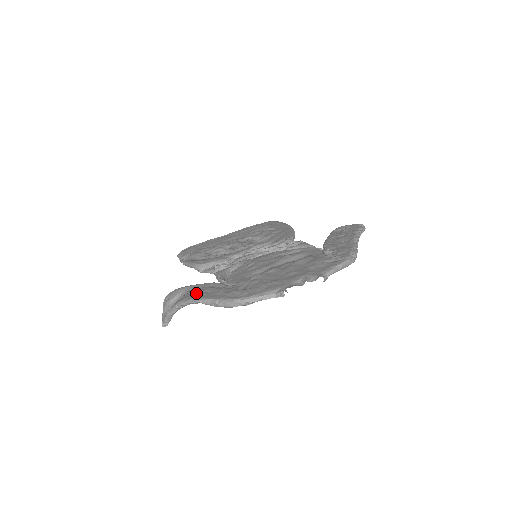
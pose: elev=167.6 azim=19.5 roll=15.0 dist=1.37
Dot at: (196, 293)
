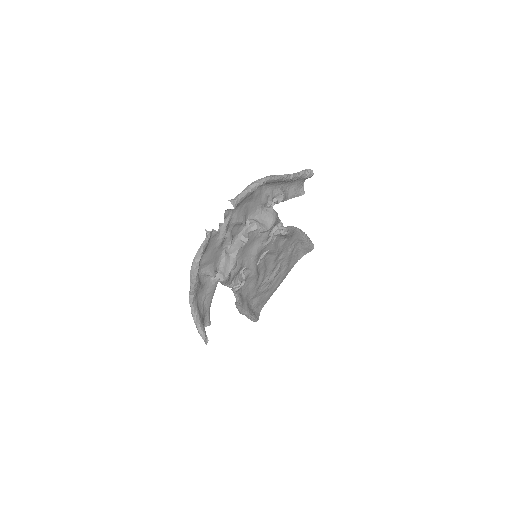
Dot at: occluded
